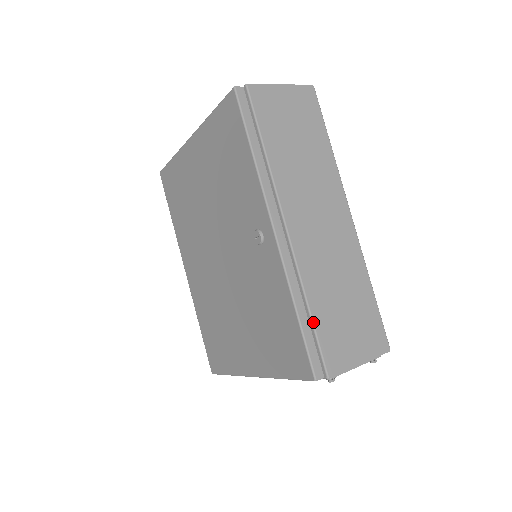
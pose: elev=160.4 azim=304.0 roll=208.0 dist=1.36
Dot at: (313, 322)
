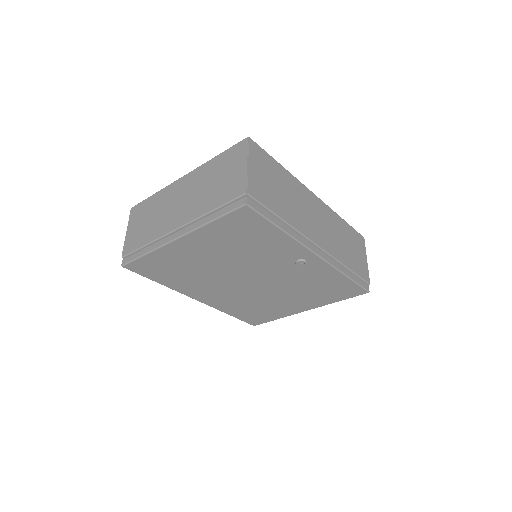
Dot at: (353, 272)
